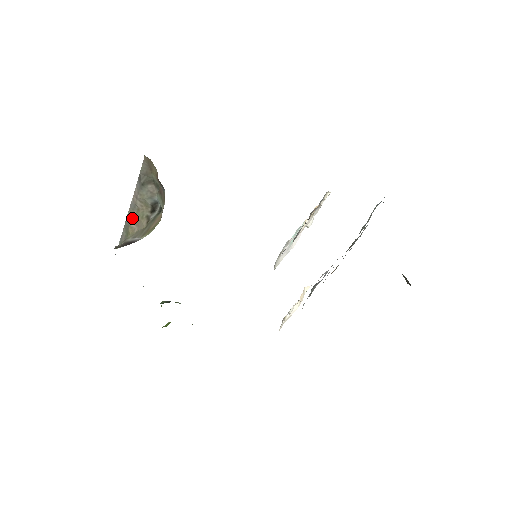
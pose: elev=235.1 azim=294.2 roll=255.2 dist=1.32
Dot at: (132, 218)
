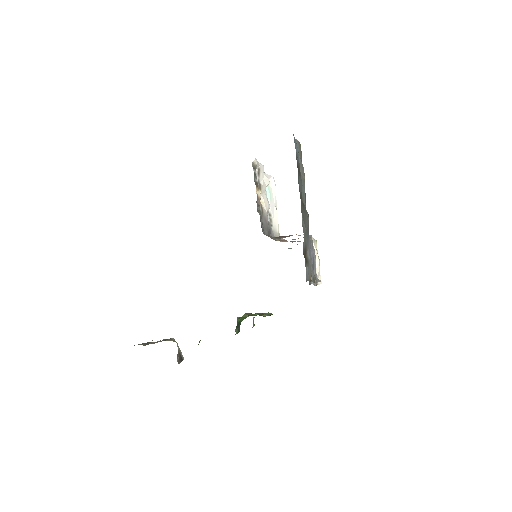
Dot at: occluded
